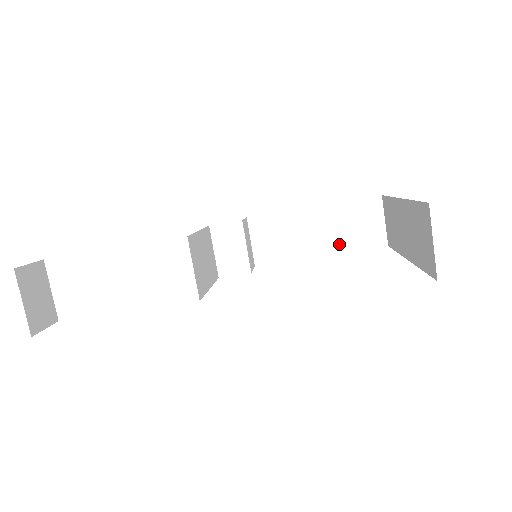
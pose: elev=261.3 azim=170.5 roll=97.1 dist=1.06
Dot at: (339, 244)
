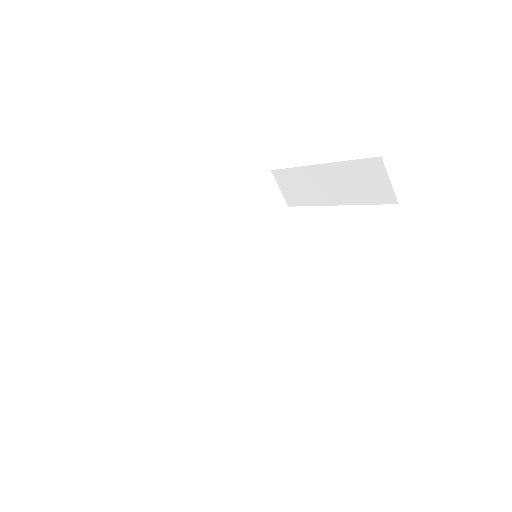
Dot at: (260, 222)
